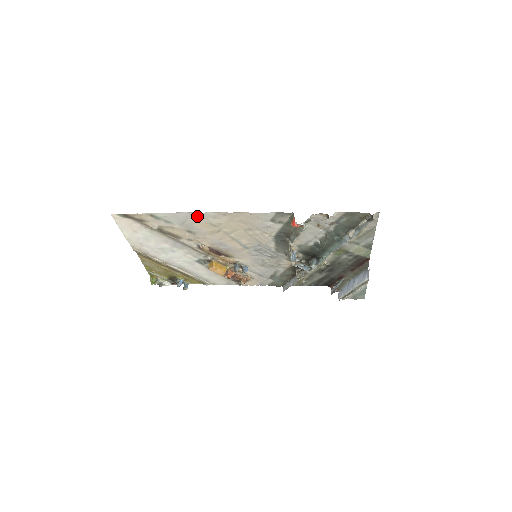
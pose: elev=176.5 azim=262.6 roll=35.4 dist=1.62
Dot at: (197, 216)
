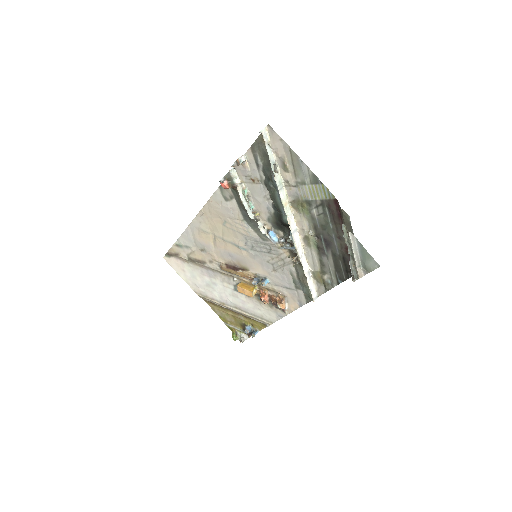
Dot at: (193, 228)
